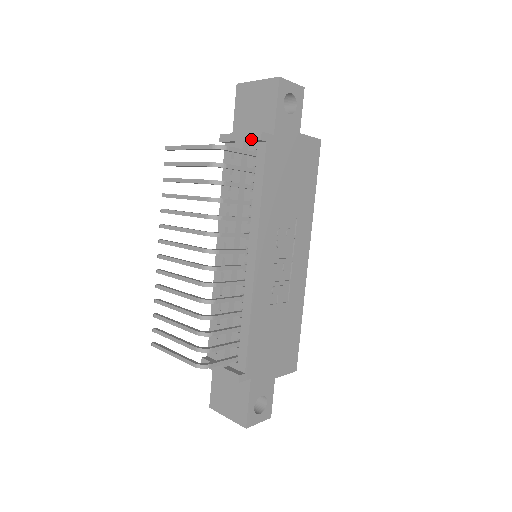
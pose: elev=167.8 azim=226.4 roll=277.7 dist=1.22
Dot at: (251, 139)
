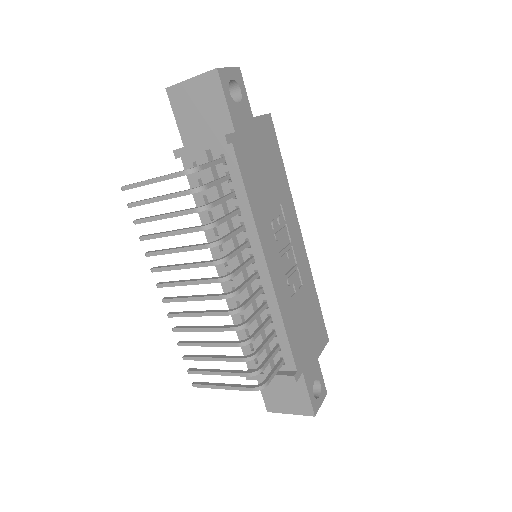
Dot at: (215, 146)
